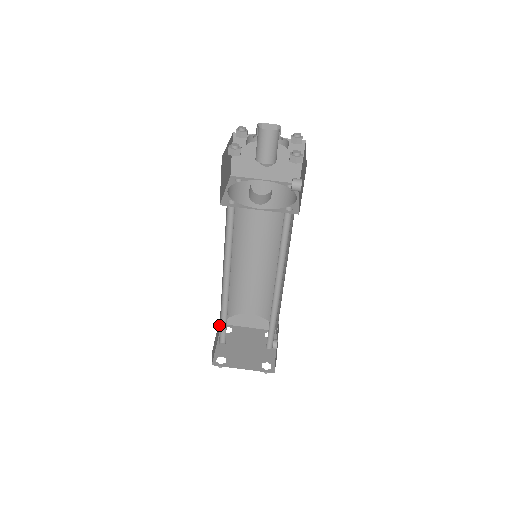
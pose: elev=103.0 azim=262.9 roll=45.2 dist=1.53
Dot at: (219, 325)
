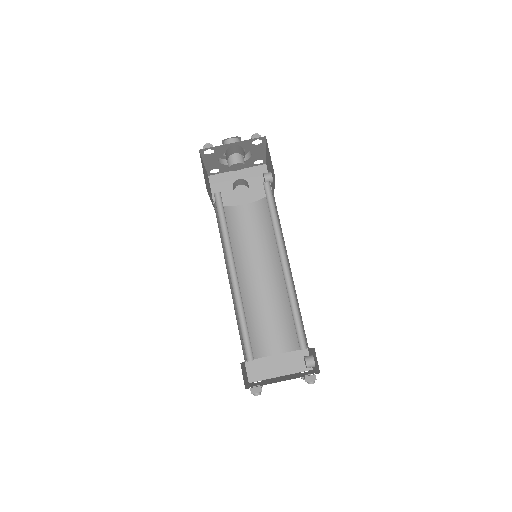
Dot at: occluded
